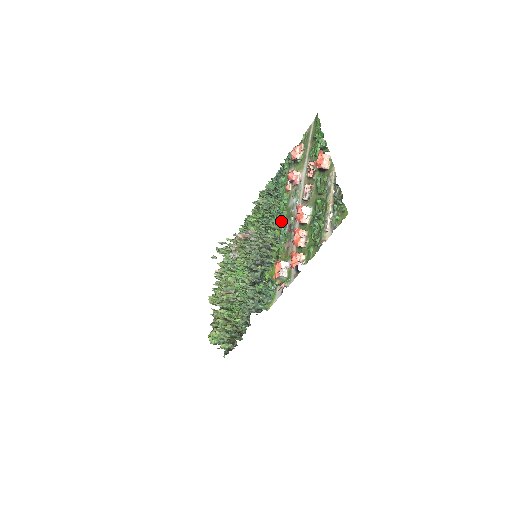
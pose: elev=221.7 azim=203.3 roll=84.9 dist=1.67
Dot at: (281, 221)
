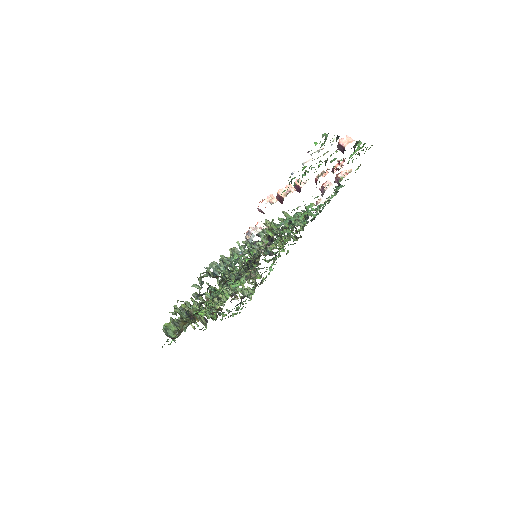
Dot at: (293, 221)
